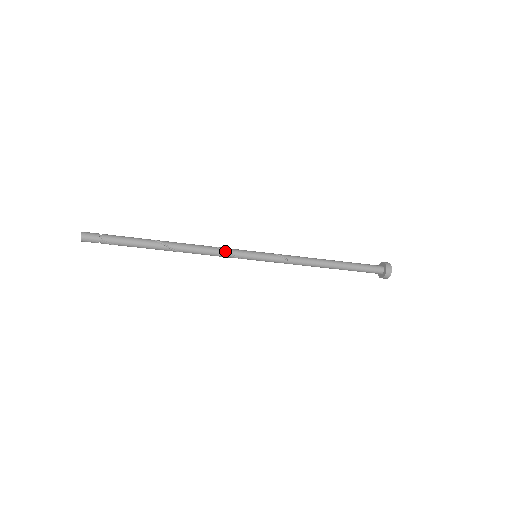
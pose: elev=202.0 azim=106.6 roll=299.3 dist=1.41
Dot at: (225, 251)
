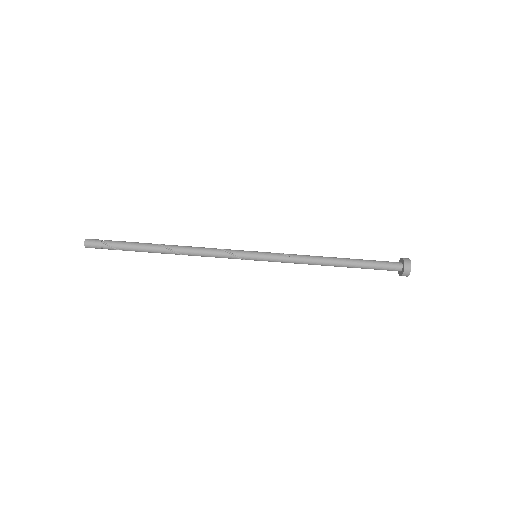
Dot at: (223, 250)
